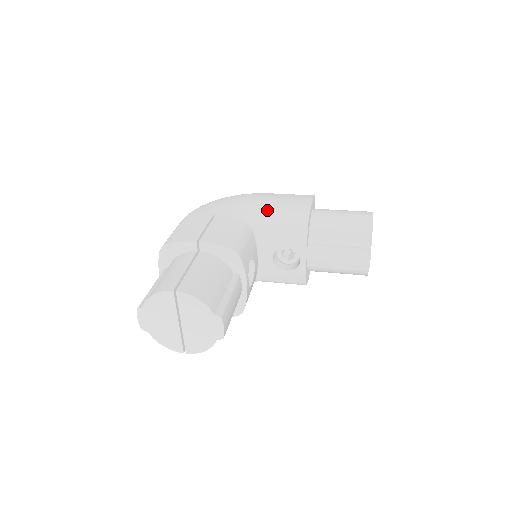
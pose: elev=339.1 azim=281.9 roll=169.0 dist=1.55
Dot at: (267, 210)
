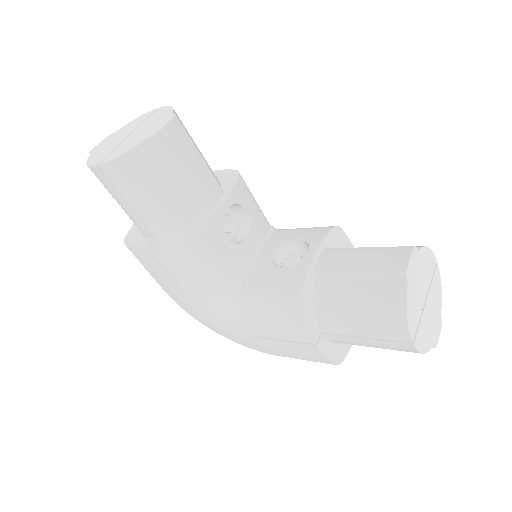
Dot at: occluded
